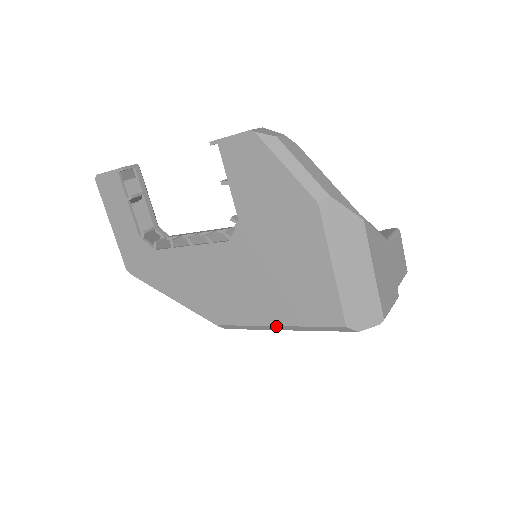
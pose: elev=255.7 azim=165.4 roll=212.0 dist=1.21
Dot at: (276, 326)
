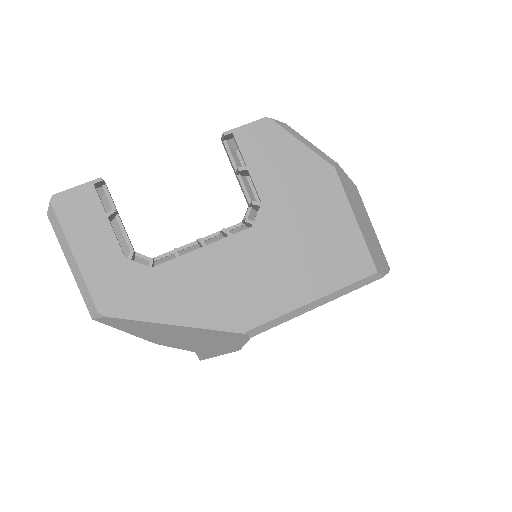
Dot at: (313, 302)
